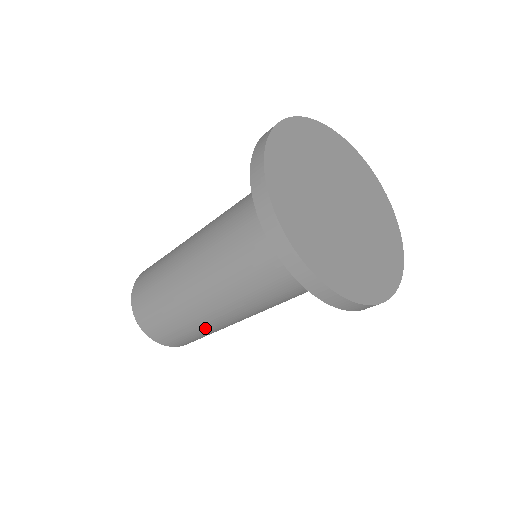
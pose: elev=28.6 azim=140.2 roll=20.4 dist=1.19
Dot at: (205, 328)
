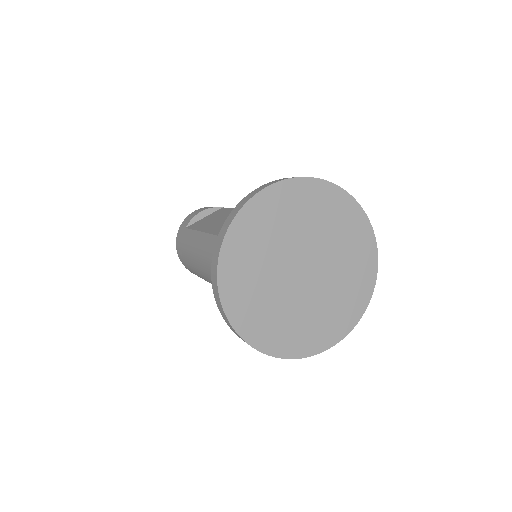
Dot at: occluded
